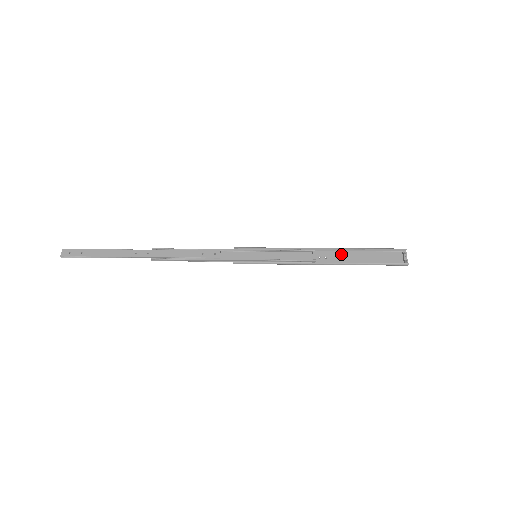
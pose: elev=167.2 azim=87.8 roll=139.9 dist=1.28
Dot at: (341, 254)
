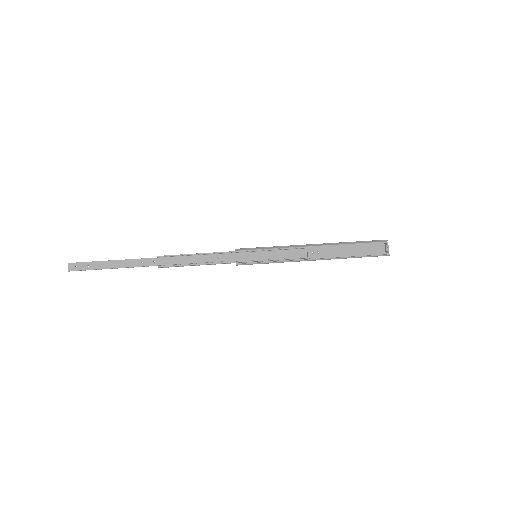
Dot at: (332, 248)
